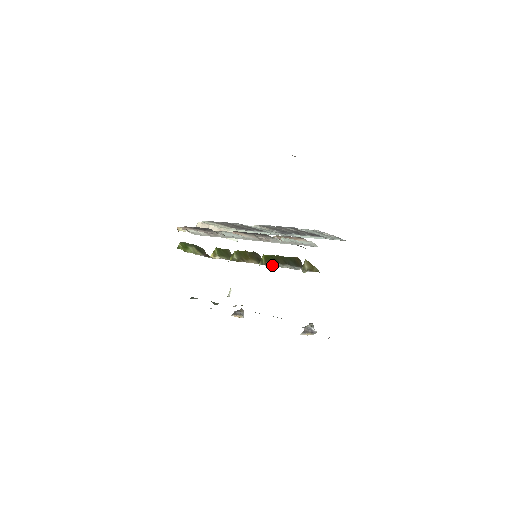
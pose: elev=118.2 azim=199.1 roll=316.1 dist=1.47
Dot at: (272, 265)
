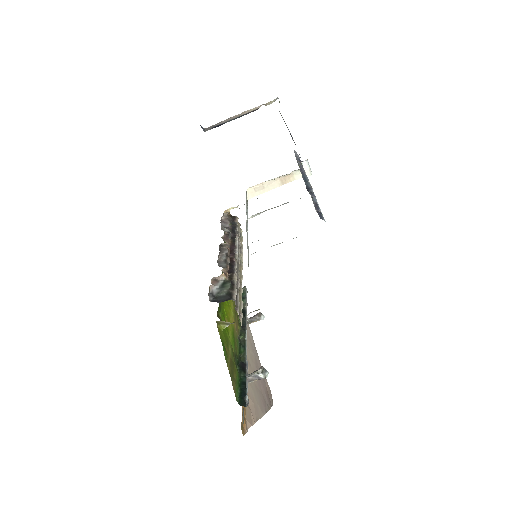
Dot at: occluded
